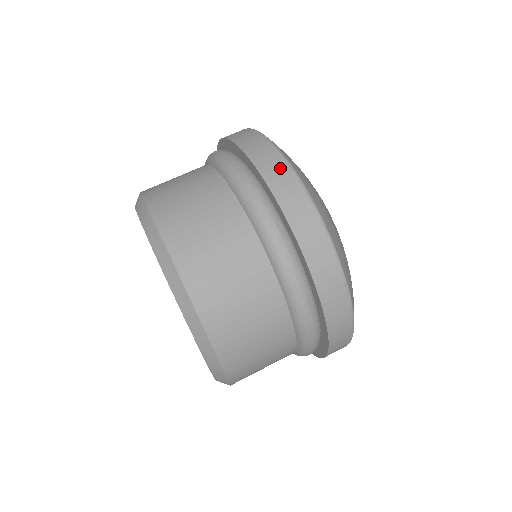
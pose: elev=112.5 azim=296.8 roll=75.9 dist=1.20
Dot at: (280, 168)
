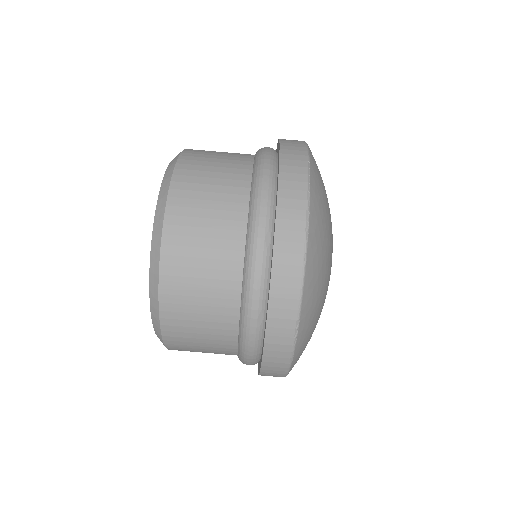
Dot at: (298, 190)
